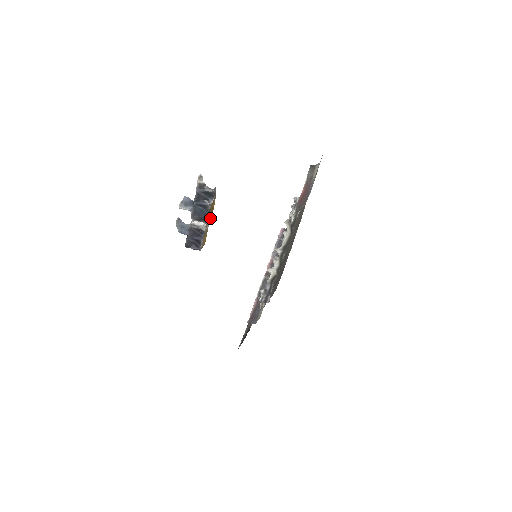
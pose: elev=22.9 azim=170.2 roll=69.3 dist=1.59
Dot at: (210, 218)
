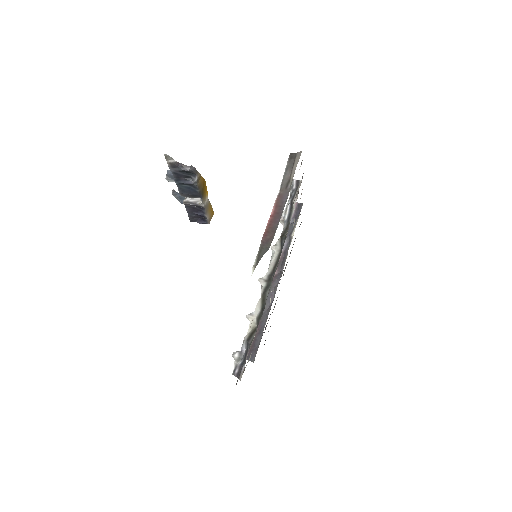
Dot at: (206, 191)
